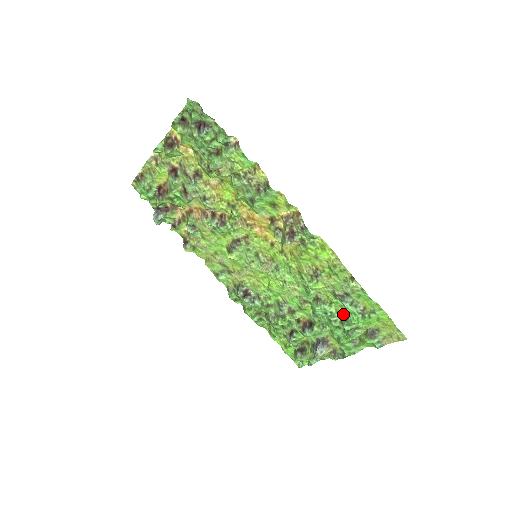
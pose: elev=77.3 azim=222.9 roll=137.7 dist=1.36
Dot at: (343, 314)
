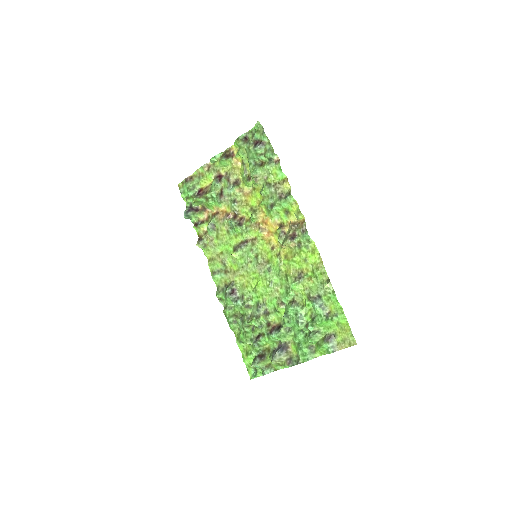
Dot at: (310, 317)
